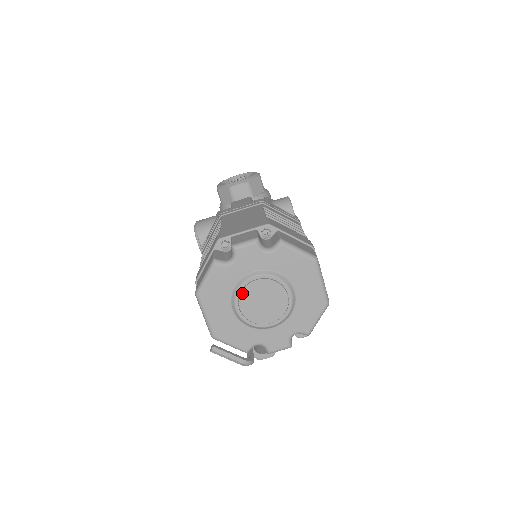
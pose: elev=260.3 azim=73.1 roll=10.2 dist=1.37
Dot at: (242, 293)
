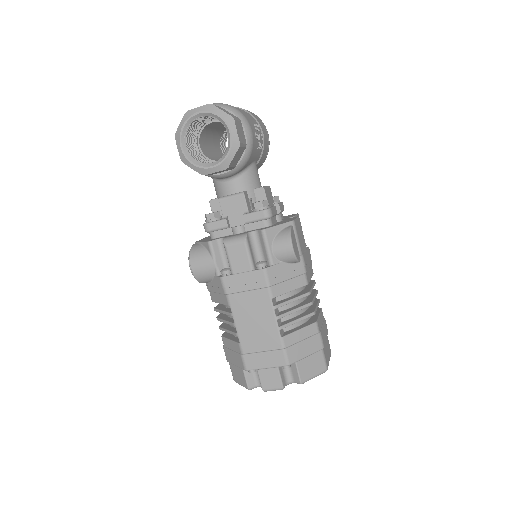
Dot at: occluded
